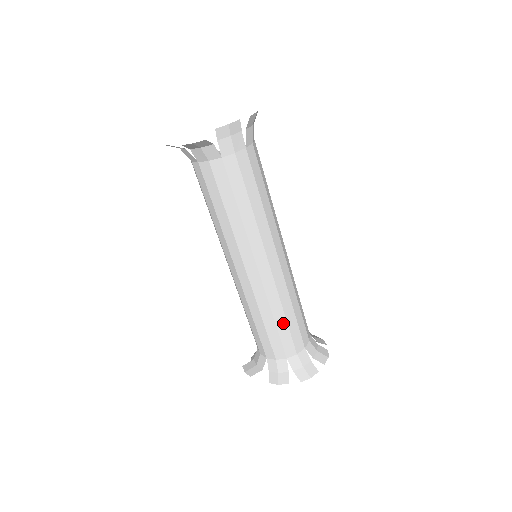
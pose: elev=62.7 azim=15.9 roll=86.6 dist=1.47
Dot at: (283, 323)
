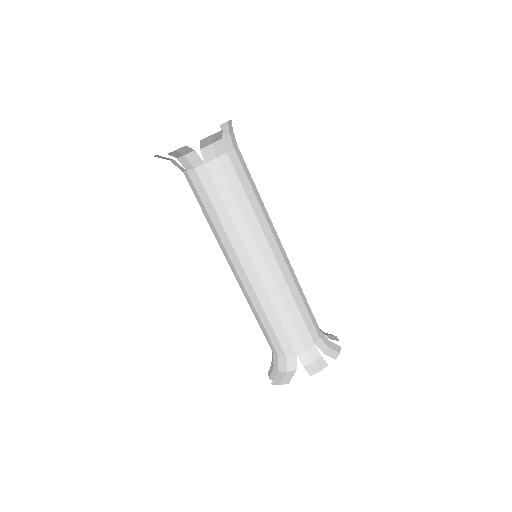
Dot at: (303, 307)
